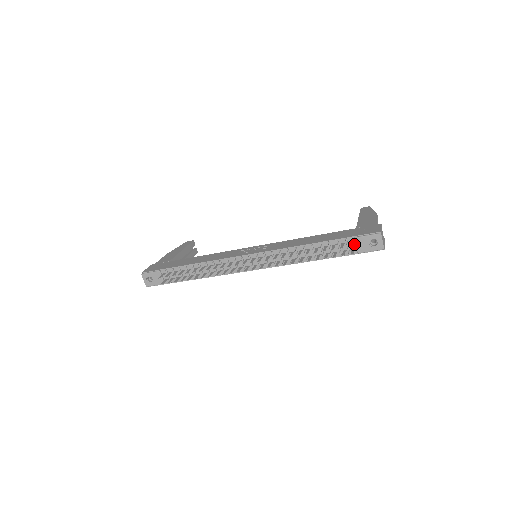
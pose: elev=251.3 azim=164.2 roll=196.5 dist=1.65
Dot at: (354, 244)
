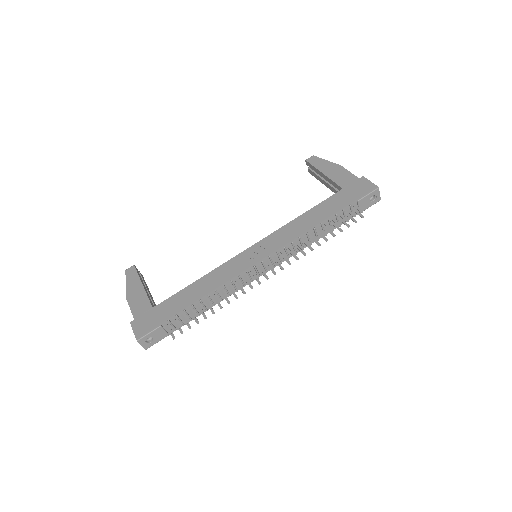
Dot at: (356, 206)
